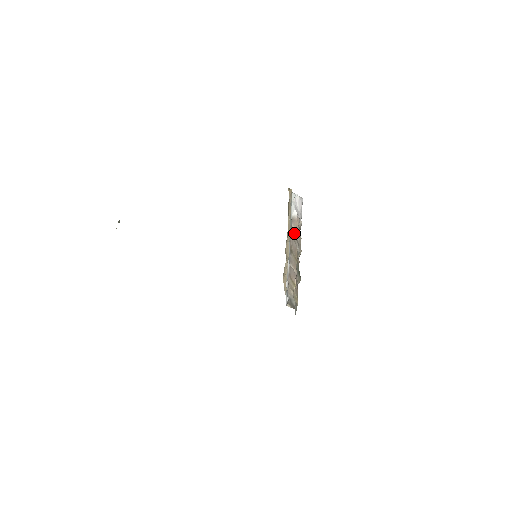
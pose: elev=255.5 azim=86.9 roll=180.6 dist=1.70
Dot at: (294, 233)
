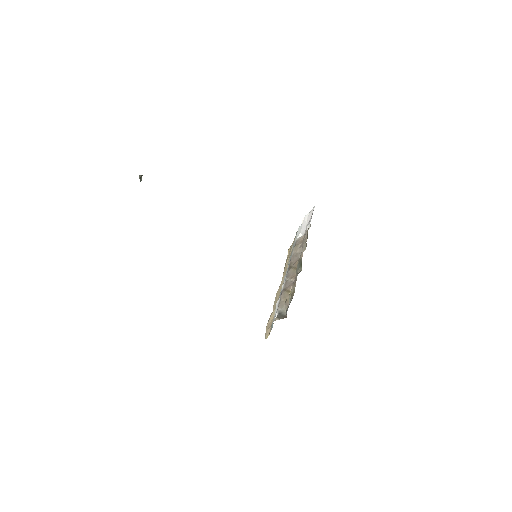
Dot at: (298, 246)
